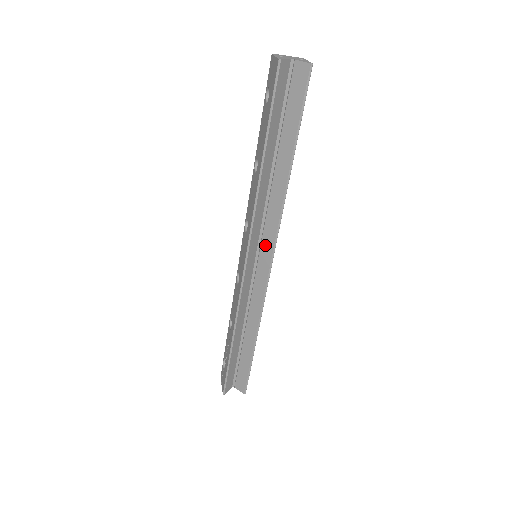
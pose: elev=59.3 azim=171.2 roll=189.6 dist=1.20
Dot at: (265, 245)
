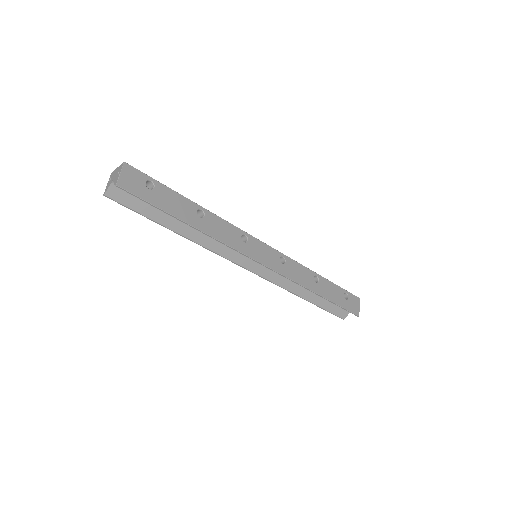
Dot at: occluded
